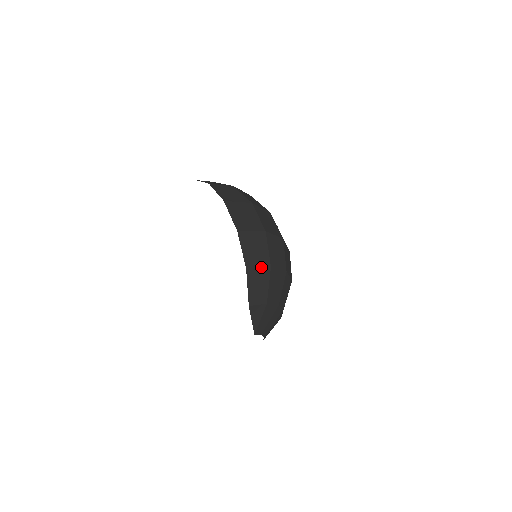
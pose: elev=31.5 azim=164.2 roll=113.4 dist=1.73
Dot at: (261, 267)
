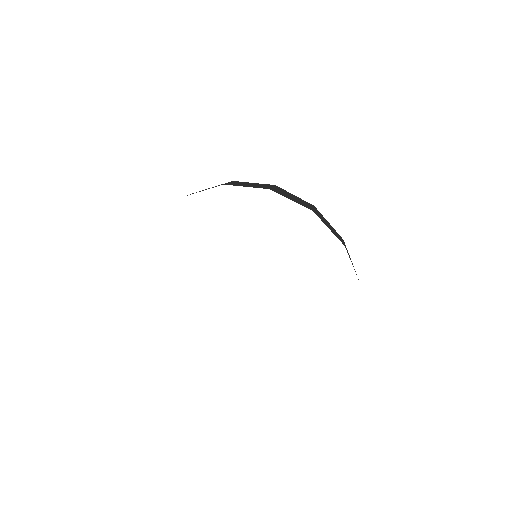
Dot at: (313, 208)
